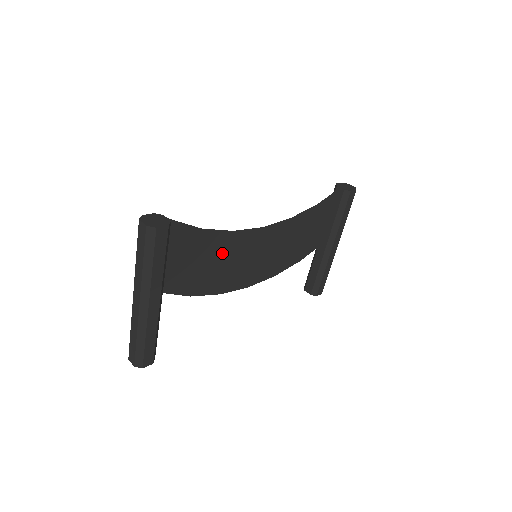
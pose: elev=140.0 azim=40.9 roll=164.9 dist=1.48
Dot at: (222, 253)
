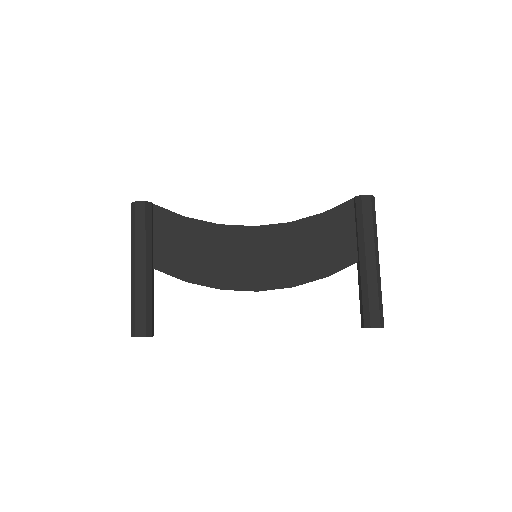
Dot at: (213, 244)
